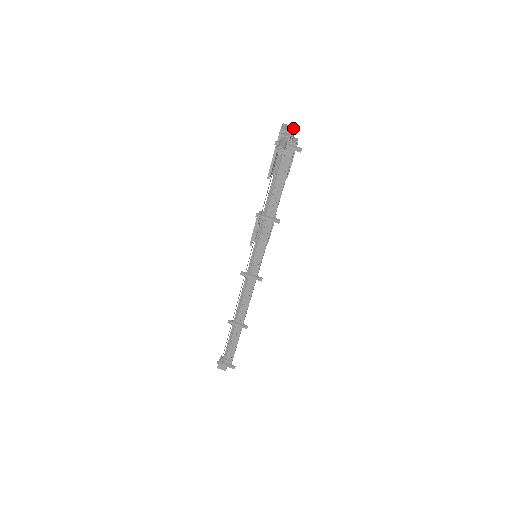
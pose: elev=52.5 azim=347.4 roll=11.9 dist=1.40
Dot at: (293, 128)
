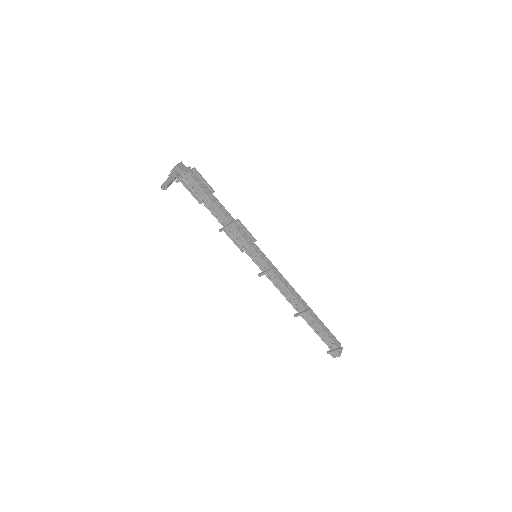
Dot at: (178, 164)
